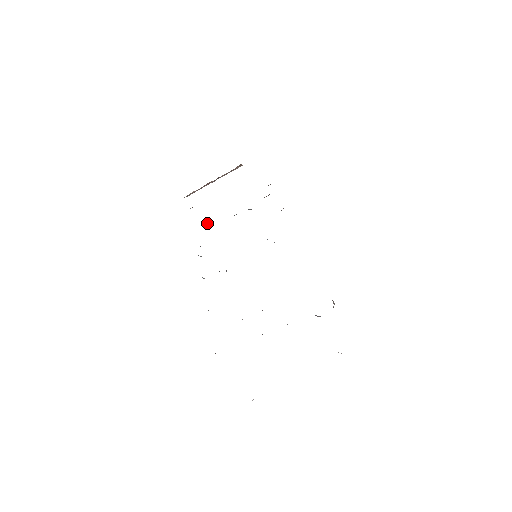
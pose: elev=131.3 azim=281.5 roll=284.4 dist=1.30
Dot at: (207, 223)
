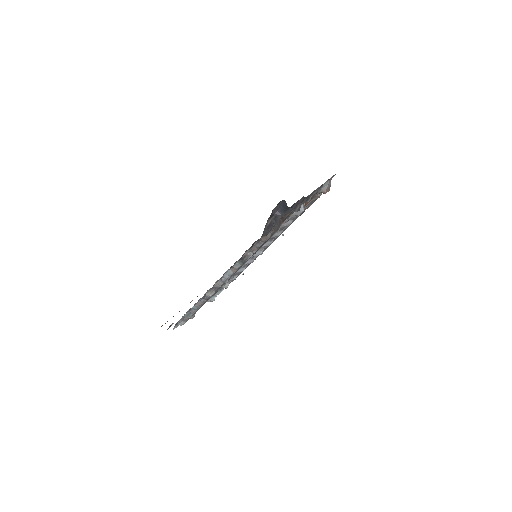
Dot at: occluded
